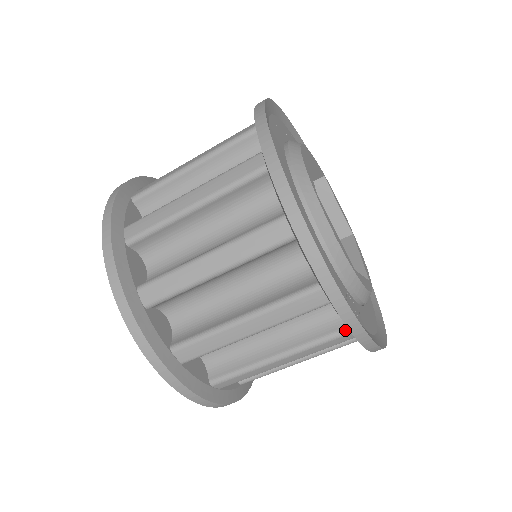
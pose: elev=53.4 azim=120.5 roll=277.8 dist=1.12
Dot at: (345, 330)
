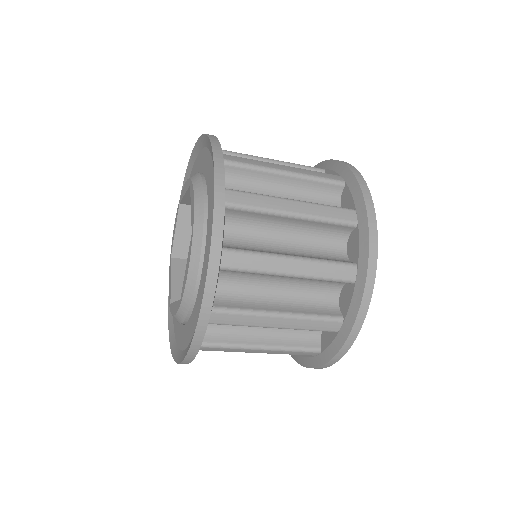
Dot at: (318, 349)
